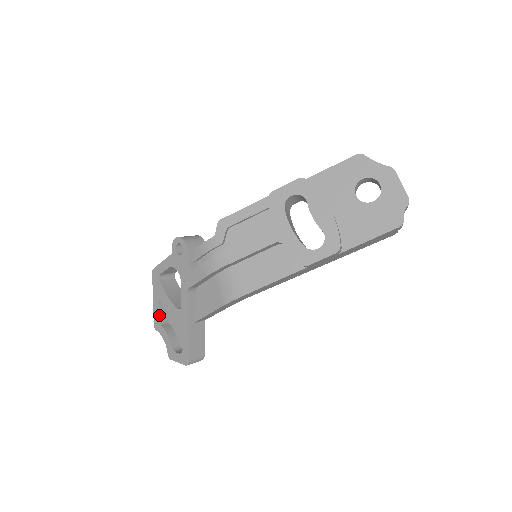
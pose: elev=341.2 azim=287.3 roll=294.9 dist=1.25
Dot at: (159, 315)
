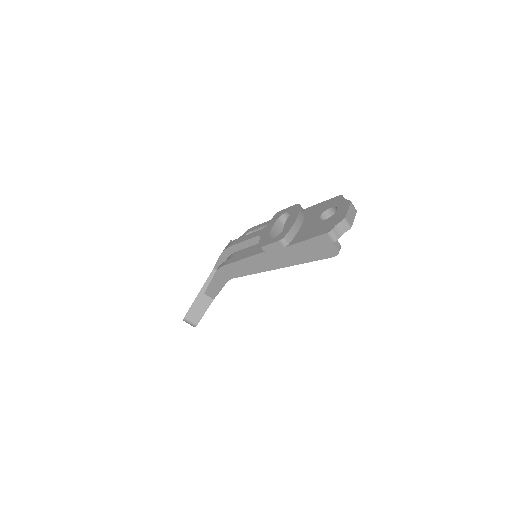
Dot at: occluded
